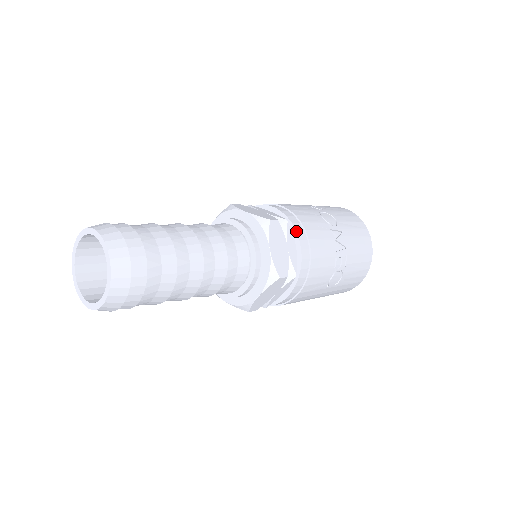
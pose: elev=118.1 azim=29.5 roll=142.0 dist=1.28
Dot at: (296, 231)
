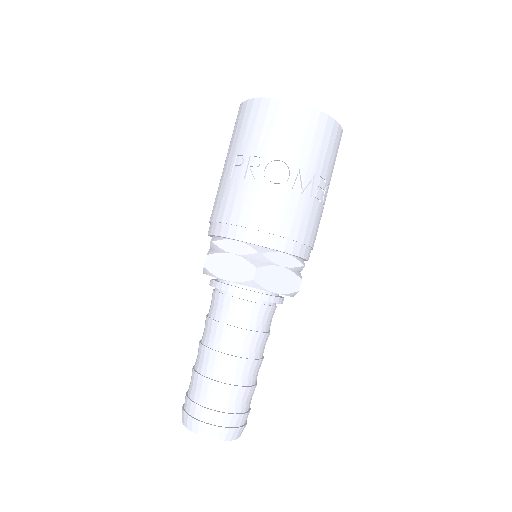
Dot at: (274, 250)
